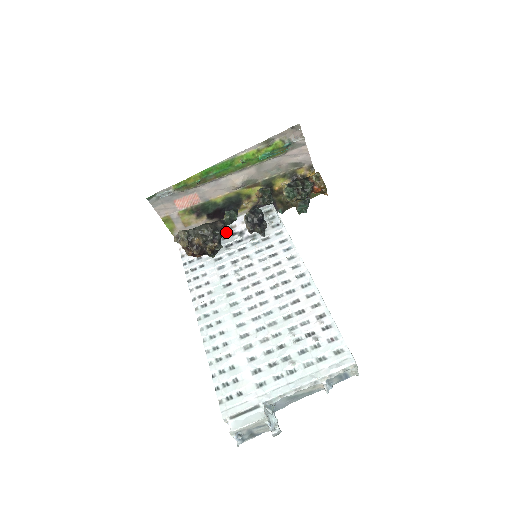
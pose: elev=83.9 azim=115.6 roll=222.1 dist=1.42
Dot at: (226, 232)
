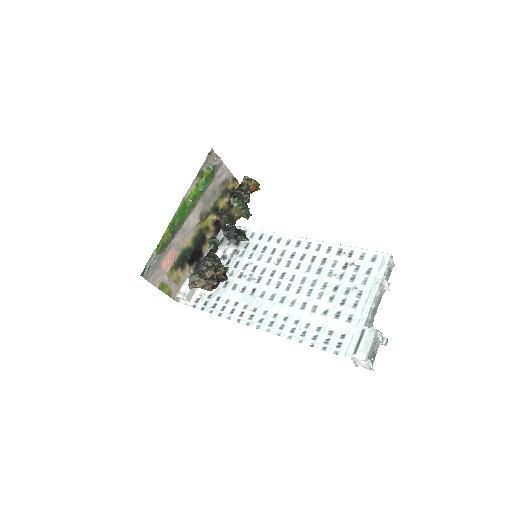
Dot at: occluded
